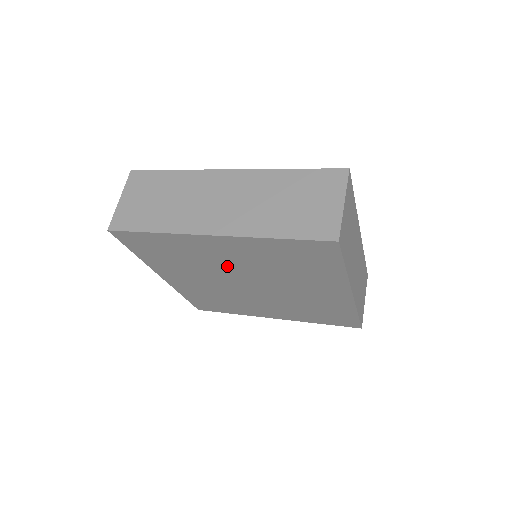
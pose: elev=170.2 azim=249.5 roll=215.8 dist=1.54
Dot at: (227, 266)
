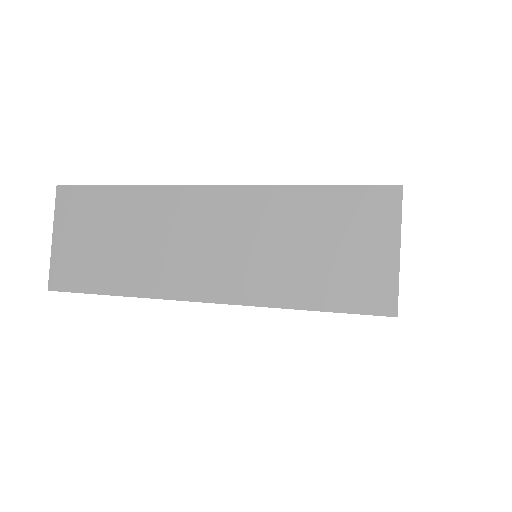
Dot at: occluded
